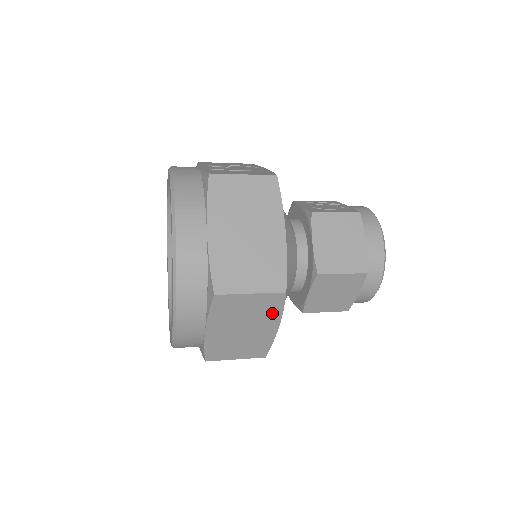
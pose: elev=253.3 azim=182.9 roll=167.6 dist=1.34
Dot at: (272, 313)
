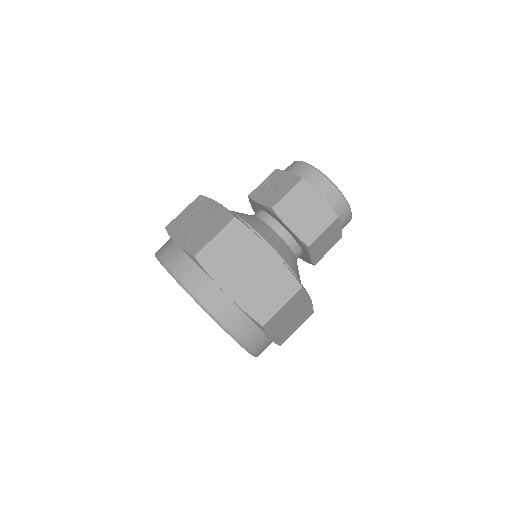
Dot at: (302, 299)
